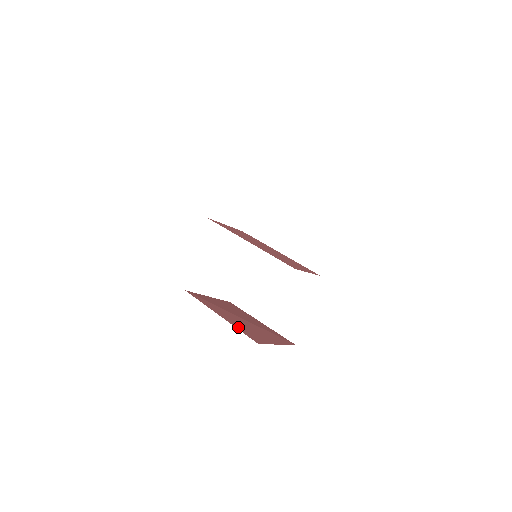
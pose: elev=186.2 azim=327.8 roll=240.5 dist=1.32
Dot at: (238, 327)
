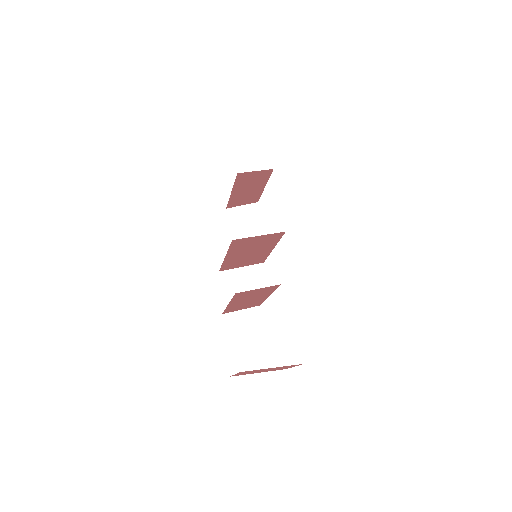
Dot at: occluded
